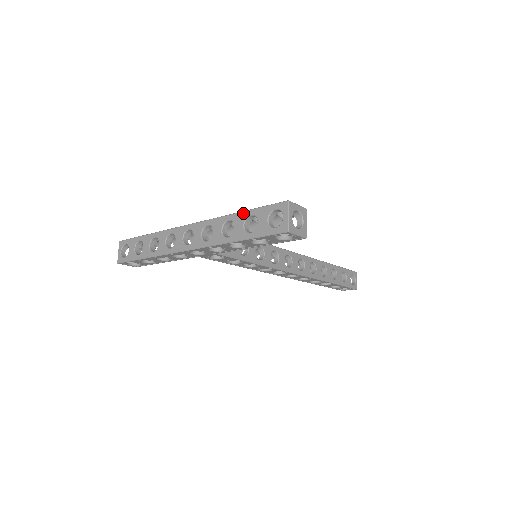
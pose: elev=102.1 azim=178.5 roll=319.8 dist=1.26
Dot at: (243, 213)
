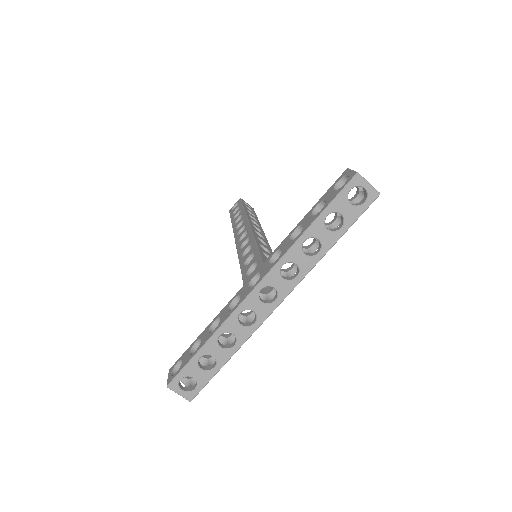
Dot at: (317, 222)
